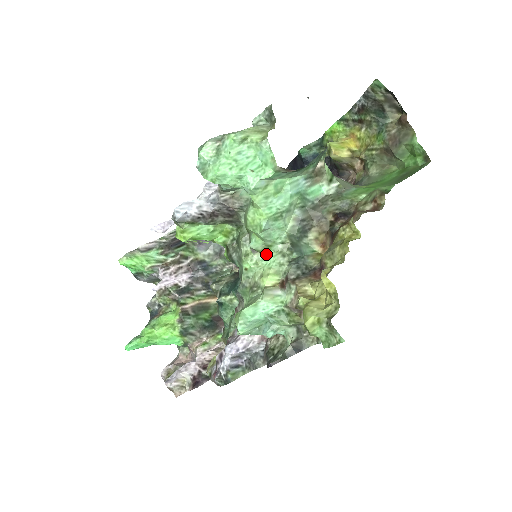
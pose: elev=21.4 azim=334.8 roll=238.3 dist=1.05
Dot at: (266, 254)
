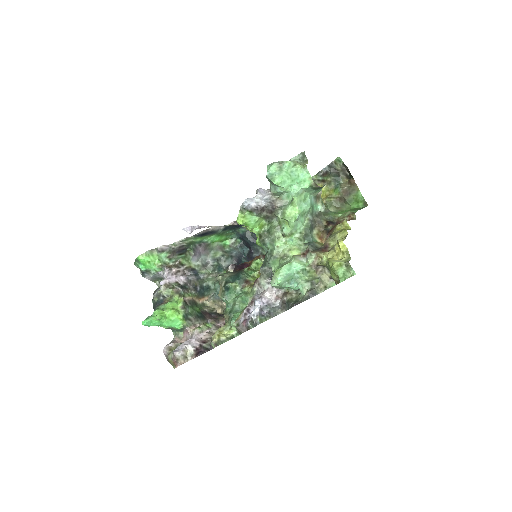
Dot at: (290, 238)
